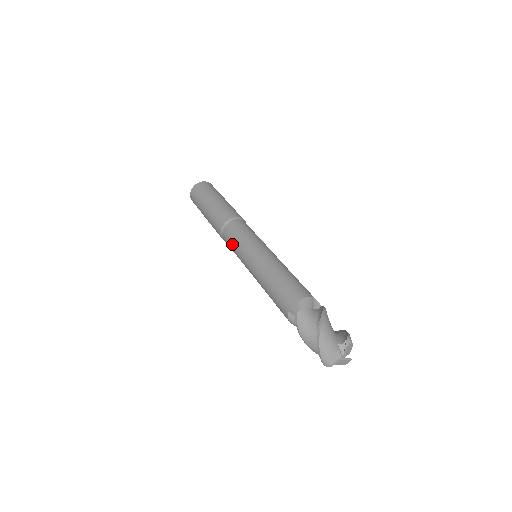
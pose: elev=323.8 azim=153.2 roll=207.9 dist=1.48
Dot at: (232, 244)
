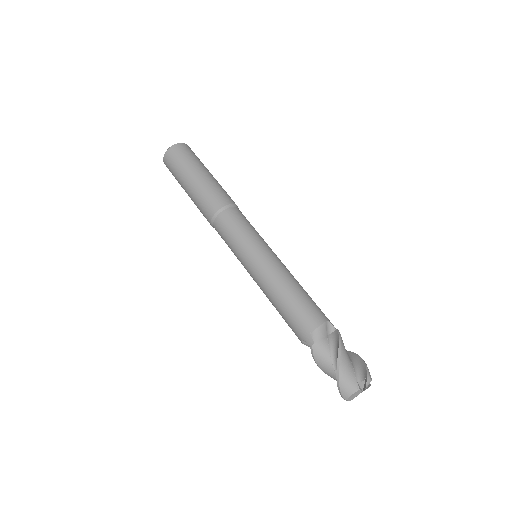
Dot at: (227, 243)
